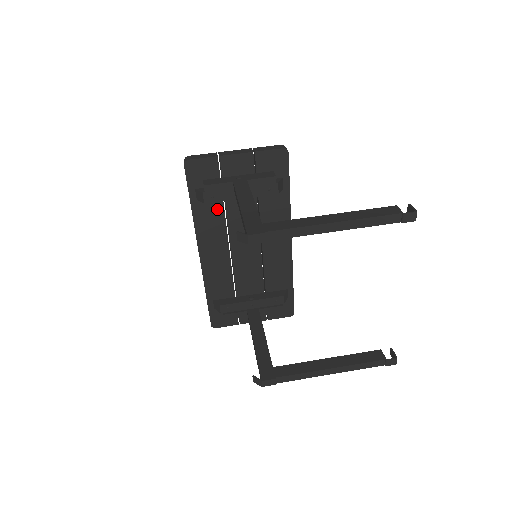
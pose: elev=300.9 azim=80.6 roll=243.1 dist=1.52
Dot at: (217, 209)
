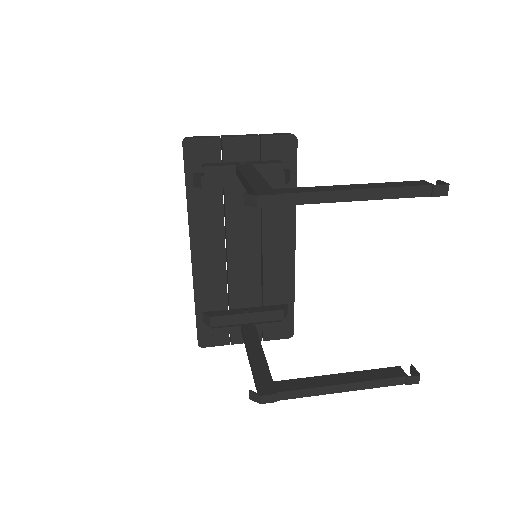
Dot at: (215, 200)
